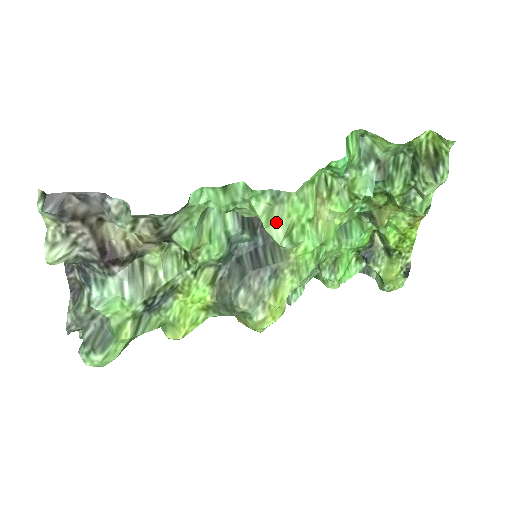
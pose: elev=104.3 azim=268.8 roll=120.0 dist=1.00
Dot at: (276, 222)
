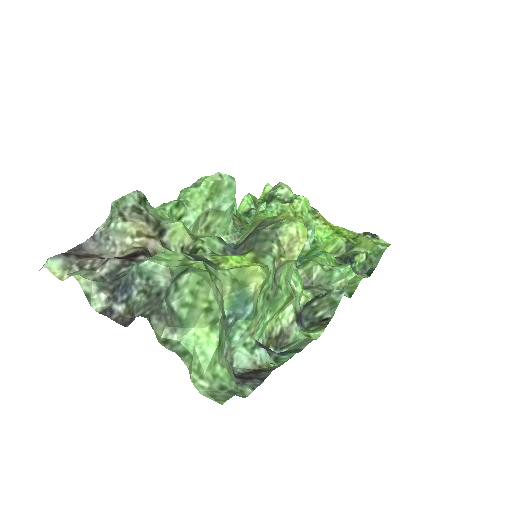
Dot at: occluded
